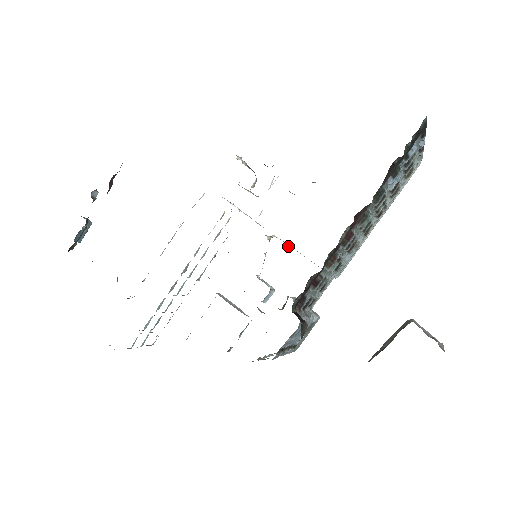
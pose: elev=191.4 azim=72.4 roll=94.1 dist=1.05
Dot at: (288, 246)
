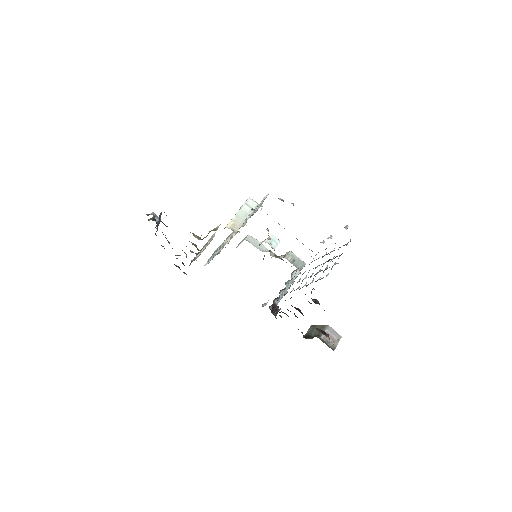
Dot at: occluded
